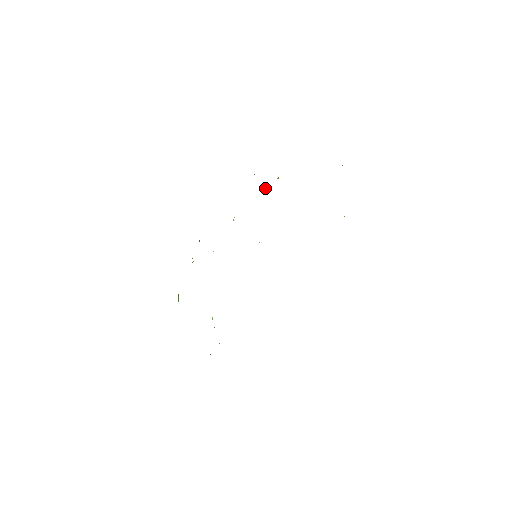
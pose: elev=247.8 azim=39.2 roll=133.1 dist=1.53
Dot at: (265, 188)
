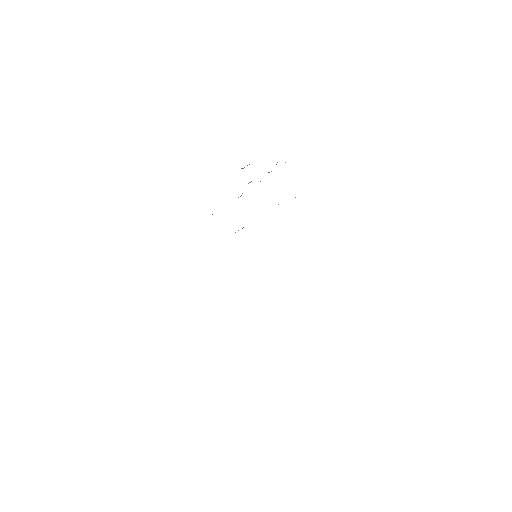
Dot at: occluded
